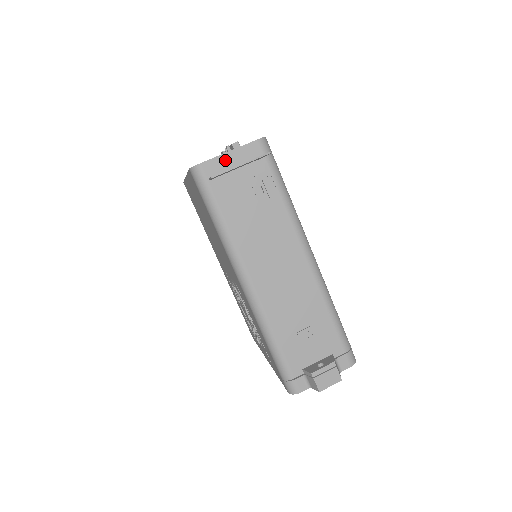
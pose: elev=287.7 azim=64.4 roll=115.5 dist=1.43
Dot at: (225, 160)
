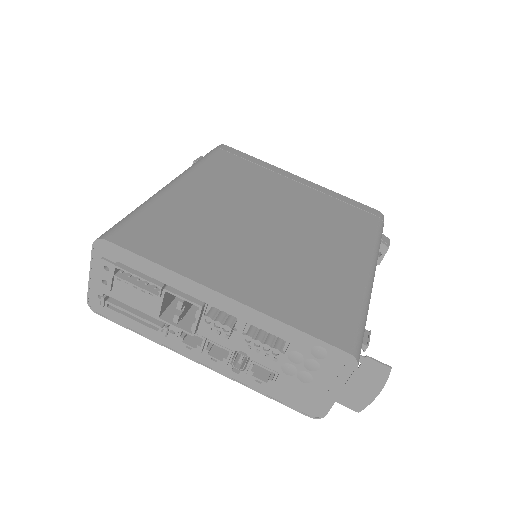
Dot at: occluded
